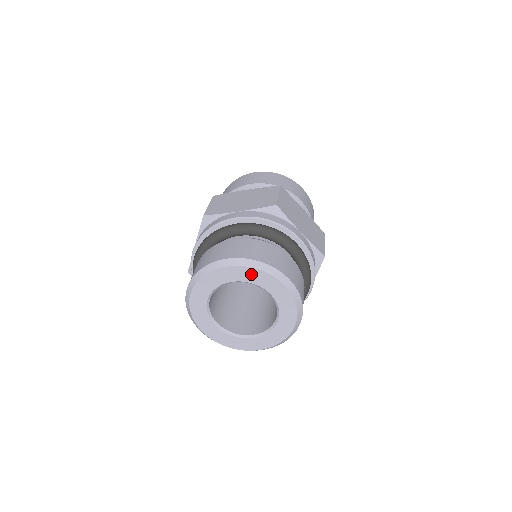
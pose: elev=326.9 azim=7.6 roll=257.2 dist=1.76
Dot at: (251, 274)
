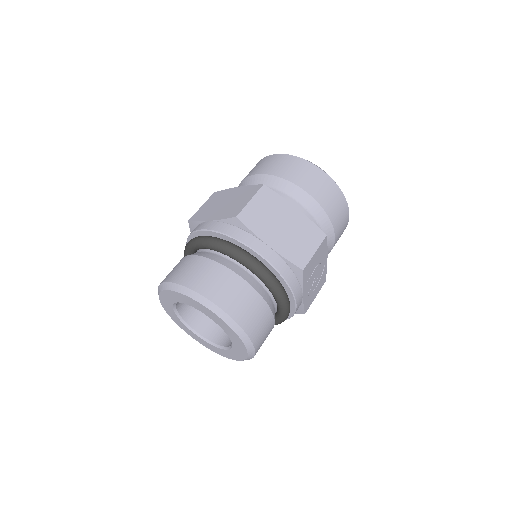
Dot at: (188, 300)
